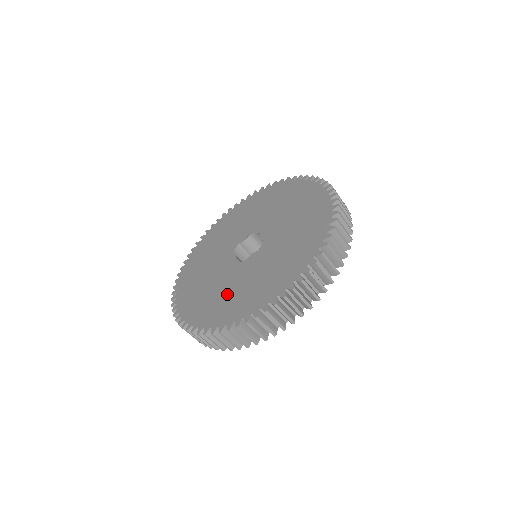
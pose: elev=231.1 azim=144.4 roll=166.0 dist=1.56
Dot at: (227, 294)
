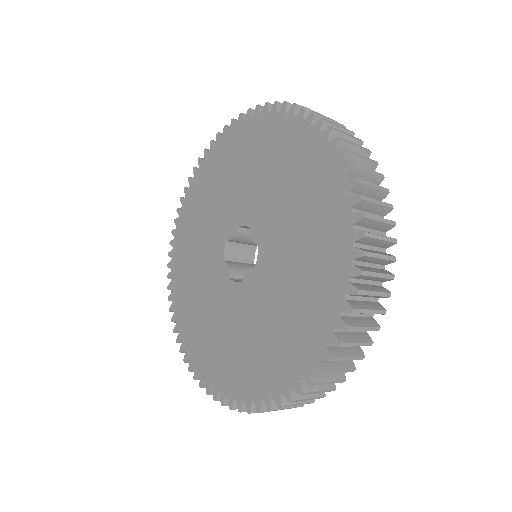
Dot at: (233, 342)
